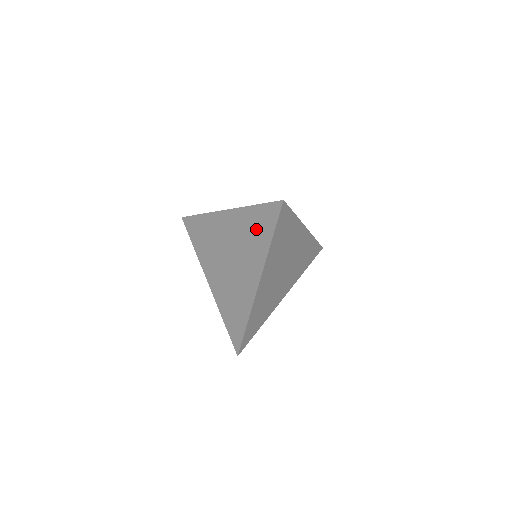
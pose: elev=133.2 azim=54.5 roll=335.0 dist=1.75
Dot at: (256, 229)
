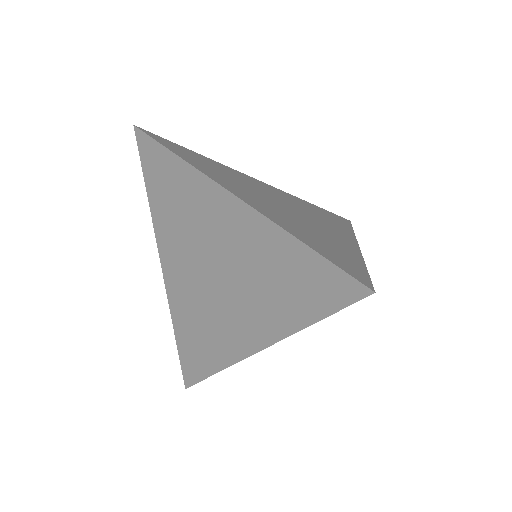
Dot at: (287, 281)
